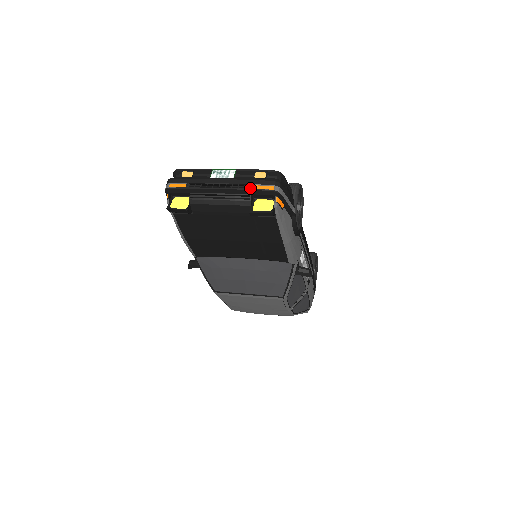
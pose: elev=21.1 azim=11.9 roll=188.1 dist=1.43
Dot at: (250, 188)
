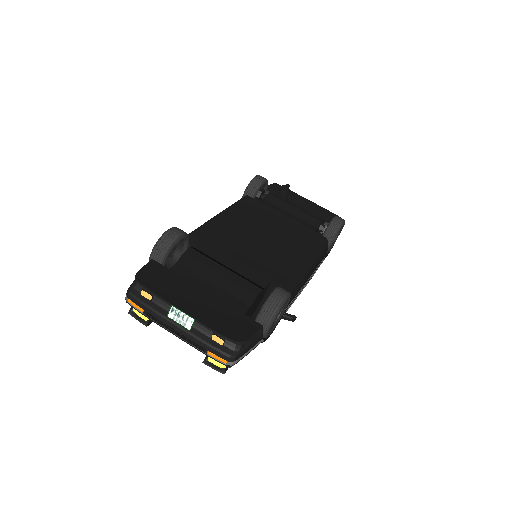
Dot at: (204, 351)
